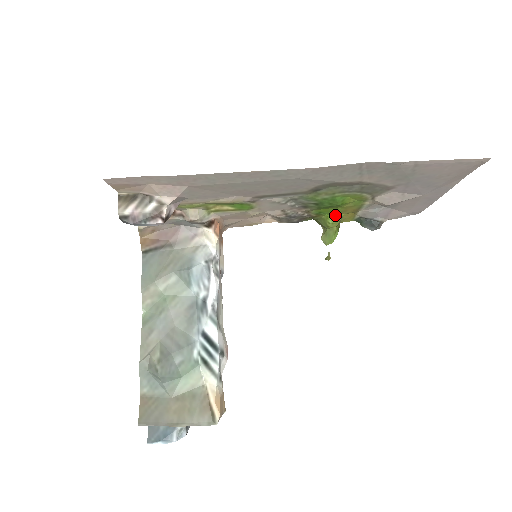
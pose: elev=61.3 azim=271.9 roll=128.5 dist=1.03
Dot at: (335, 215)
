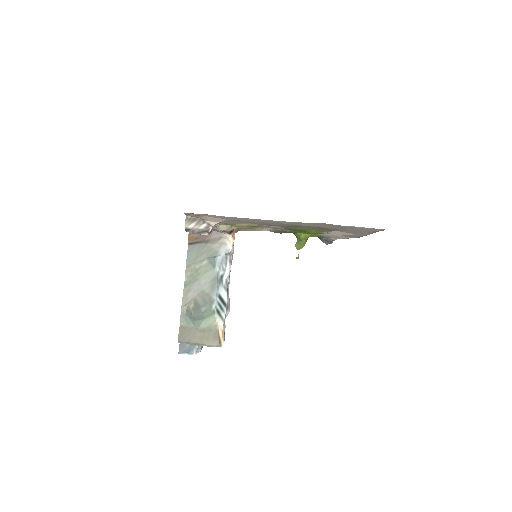
Dot at: (305, 234)
